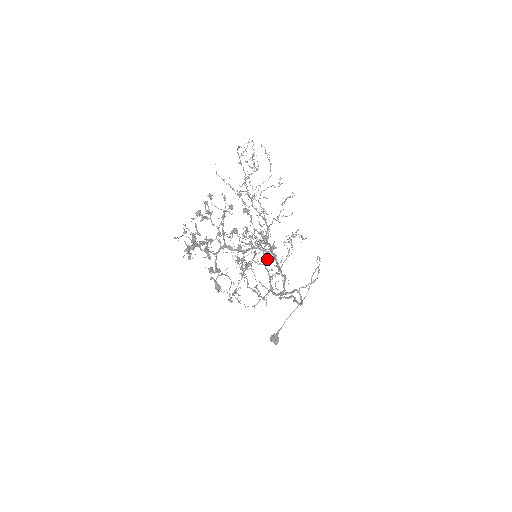
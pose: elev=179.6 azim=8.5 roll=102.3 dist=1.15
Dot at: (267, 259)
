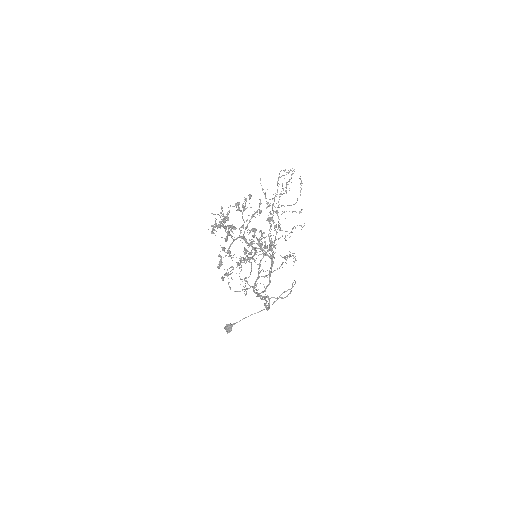
Dot at: occluded
